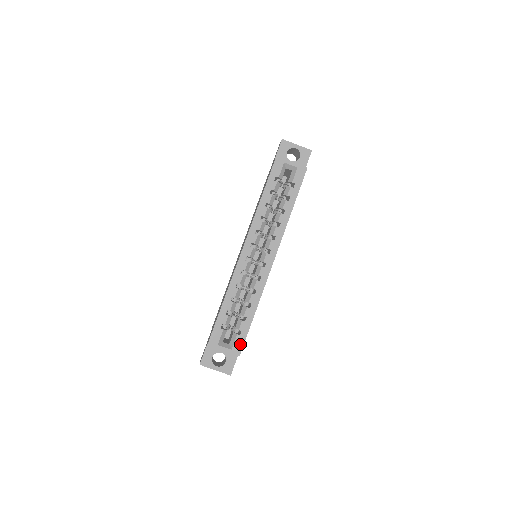
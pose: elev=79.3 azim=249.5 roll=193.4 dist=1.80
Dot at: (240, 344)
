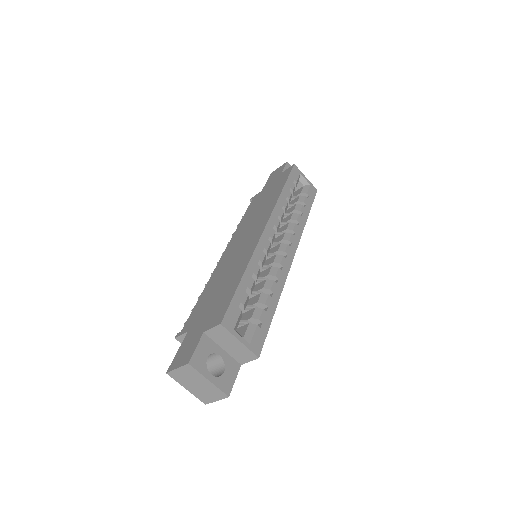
Dot at: (260, 340)
